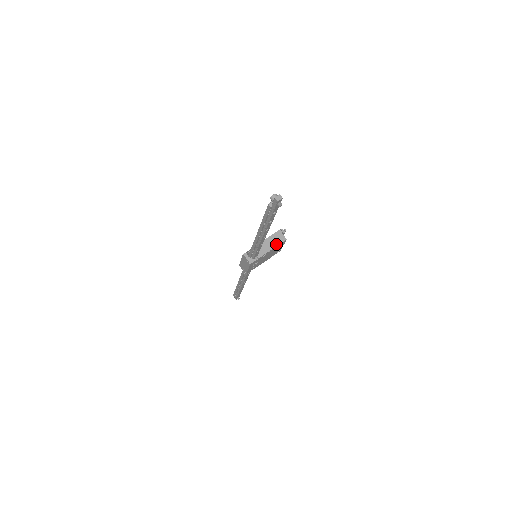
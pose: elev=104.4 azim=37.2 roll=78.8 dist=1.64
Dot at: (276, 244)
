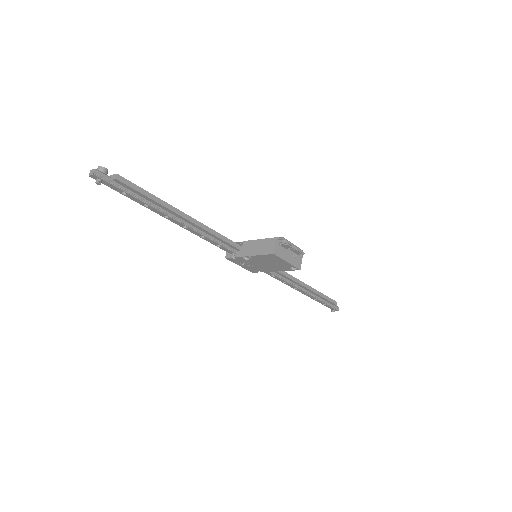
Dot at: (260, 252)
